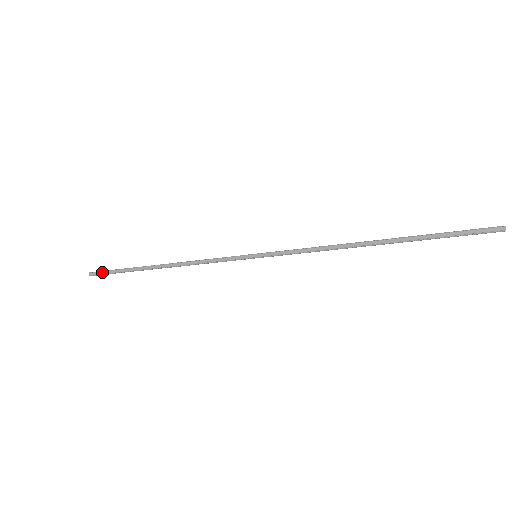
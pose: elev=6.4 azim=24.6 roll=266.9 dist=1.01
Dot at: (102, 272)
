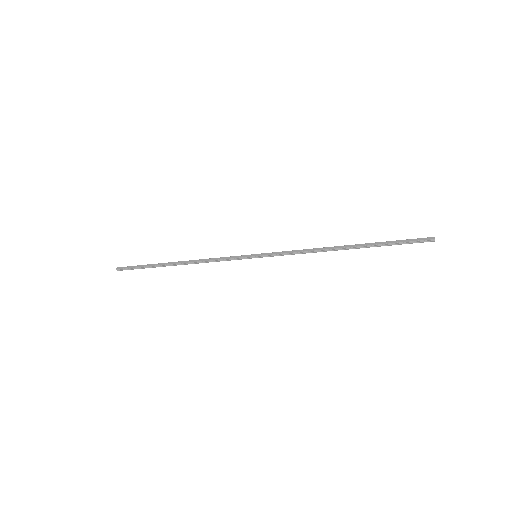
Dot at: (128, 267)
